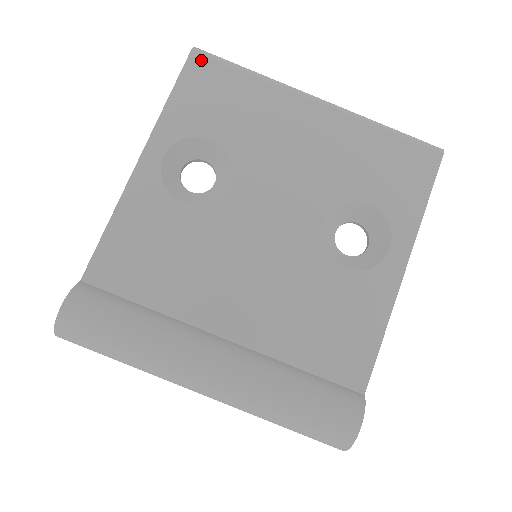
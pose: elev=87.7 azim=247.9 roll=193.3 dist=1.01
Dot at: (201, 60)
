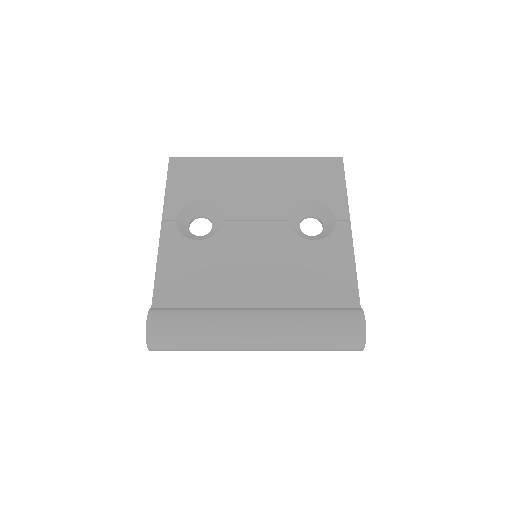
Dot at: (177, 162)
